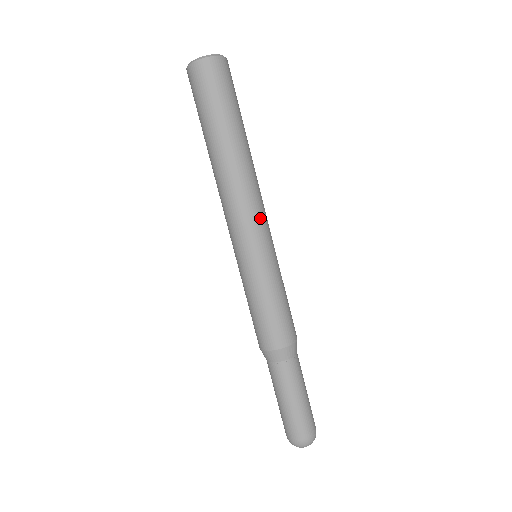
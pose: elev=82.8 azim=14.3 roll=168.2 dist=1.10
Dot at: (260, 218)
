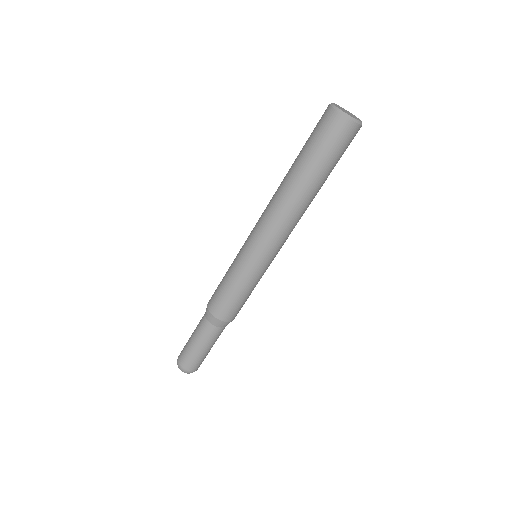
Dot at: (270, 239)
